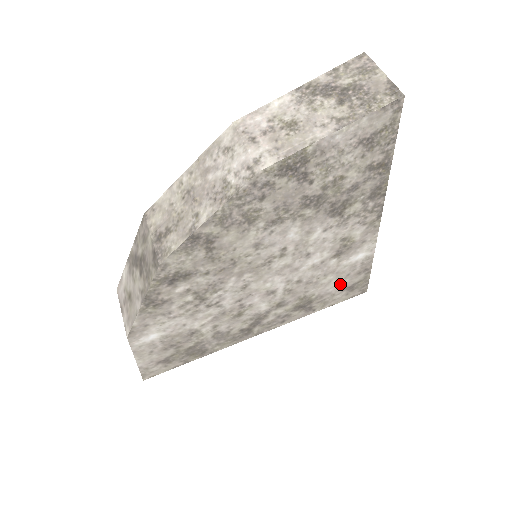
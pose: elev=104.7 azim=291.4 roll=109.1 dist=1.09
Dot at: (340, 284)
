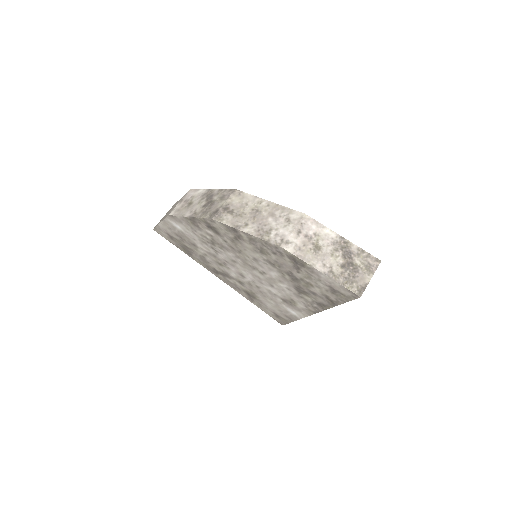
Dot at: (274, 309)
